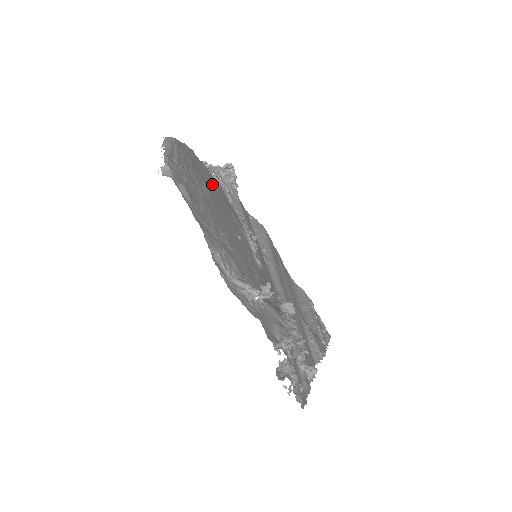
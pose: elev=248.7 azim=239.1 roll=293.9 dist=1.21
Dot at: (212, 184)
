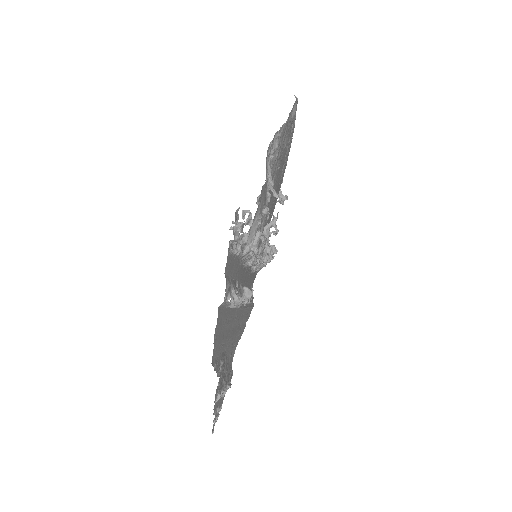
Dot at: occluded
